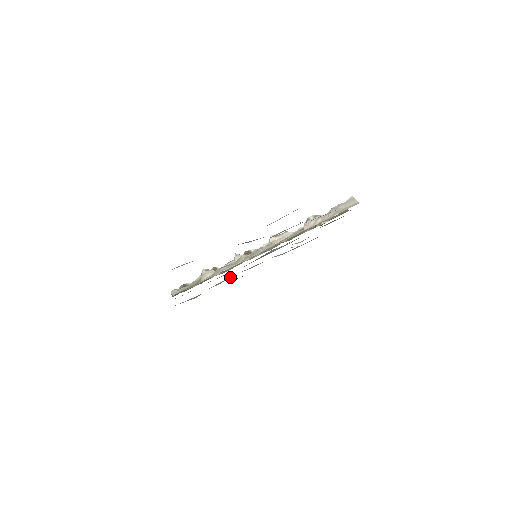
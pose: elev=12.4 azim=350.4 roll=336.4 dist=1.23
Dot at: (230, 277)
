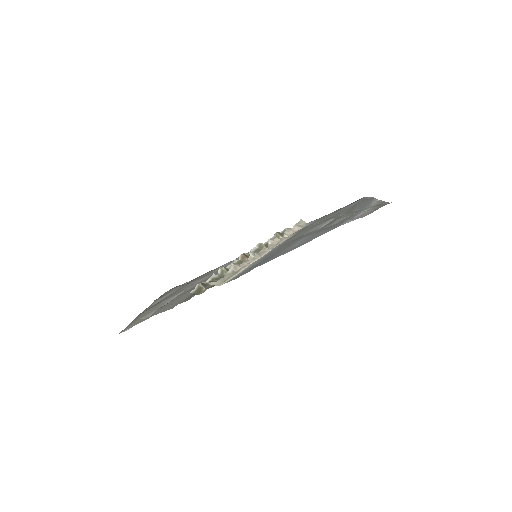
Dot at: (176, 295)
